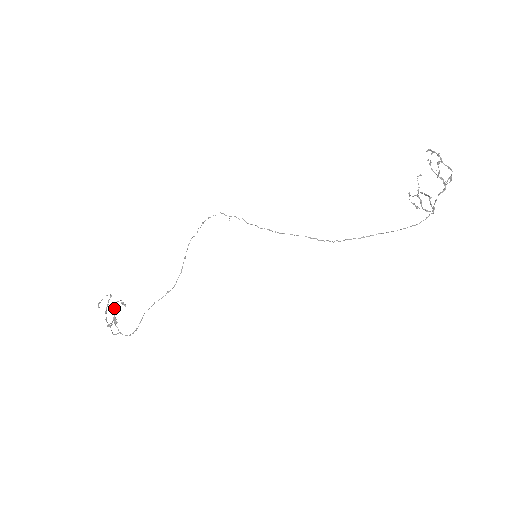
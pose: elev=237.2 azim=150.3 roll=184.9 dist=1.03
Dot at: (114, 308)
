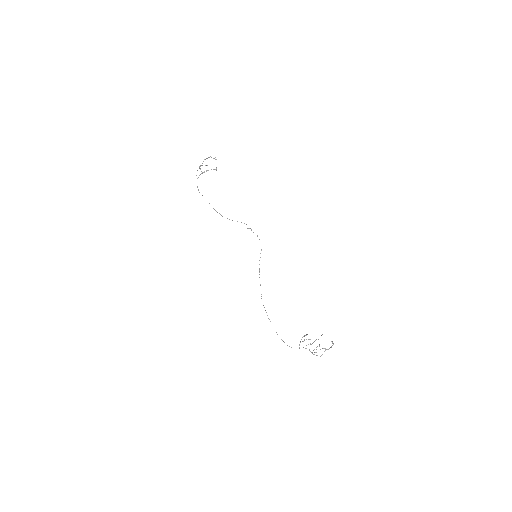
Dot at: occluded
